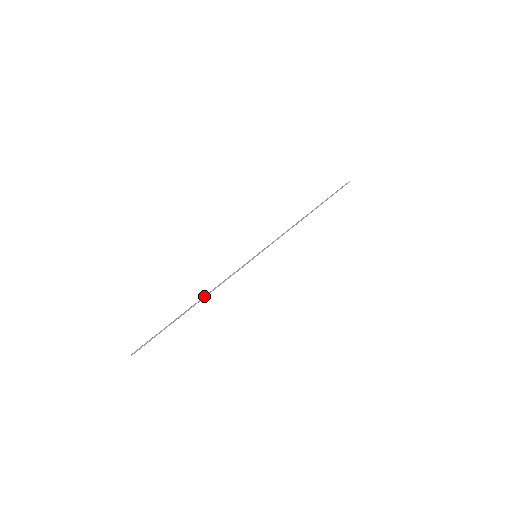
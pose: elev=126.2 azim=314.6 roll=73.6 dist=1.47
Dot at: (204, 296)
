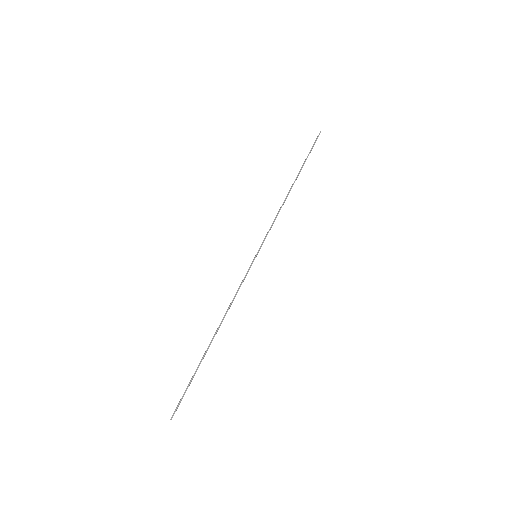
Dot at: (220, 323)
